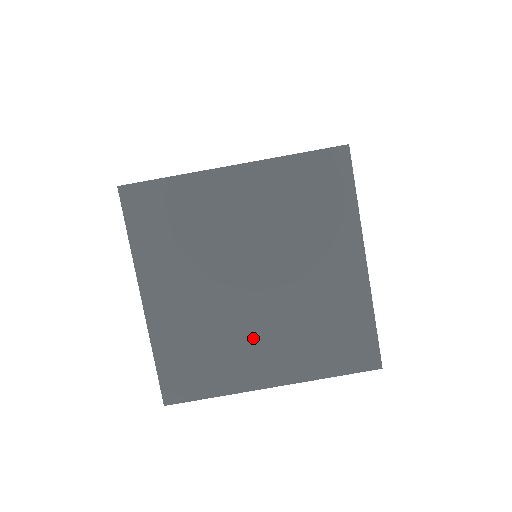
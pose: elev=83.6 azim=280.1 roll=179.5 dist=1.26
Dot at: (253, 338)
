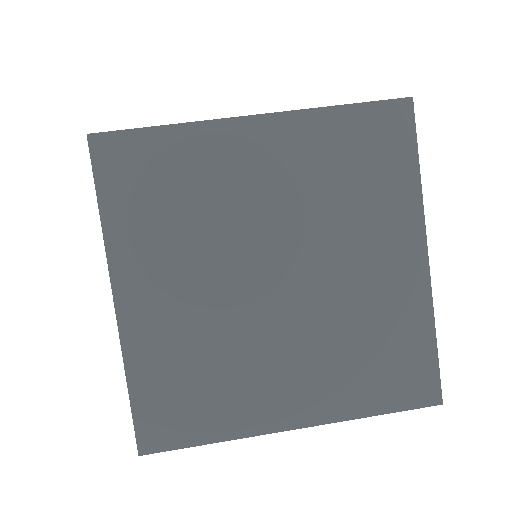
Dot at: (271, 359)
